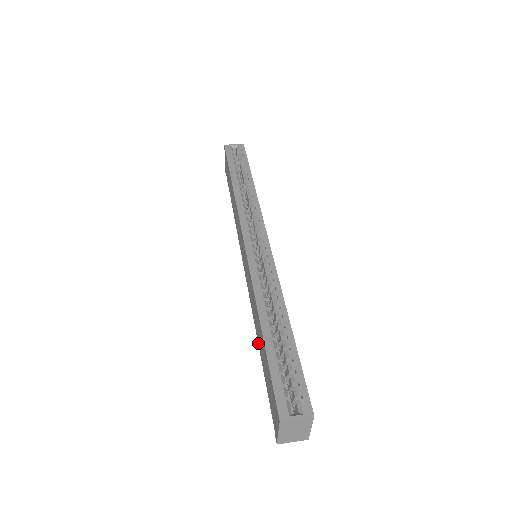
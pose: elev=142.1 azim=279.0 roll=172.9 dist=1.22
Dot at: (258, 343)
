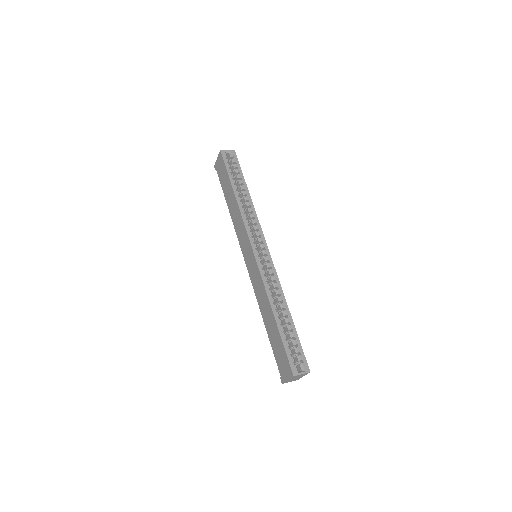
Dot at: (264, 321)
